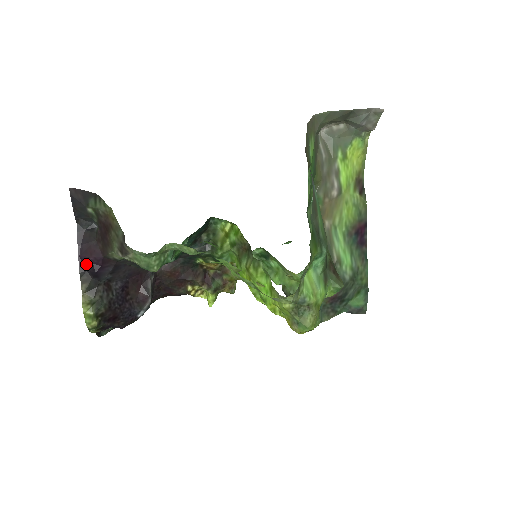
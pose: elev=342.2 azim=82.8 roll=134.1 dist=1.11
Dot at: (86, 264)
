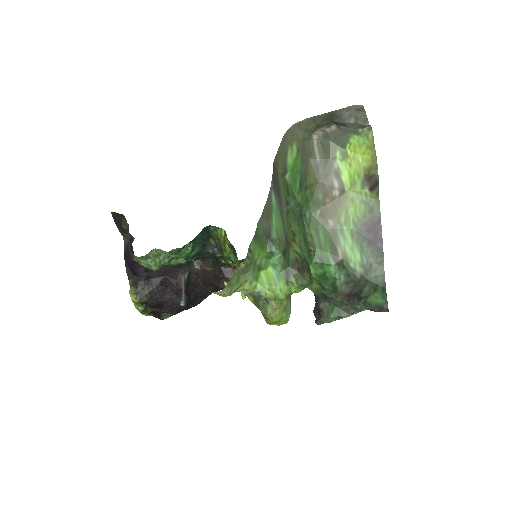
Dot at: (129, 265)
